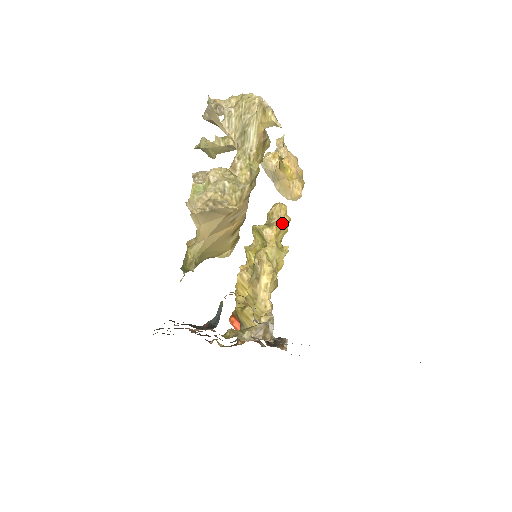
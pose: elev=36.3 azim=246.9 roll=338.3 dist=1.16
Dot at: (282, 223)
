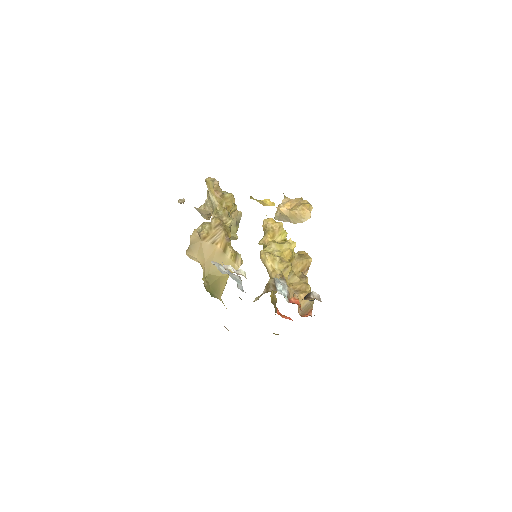
Dot at: (273, 229)
